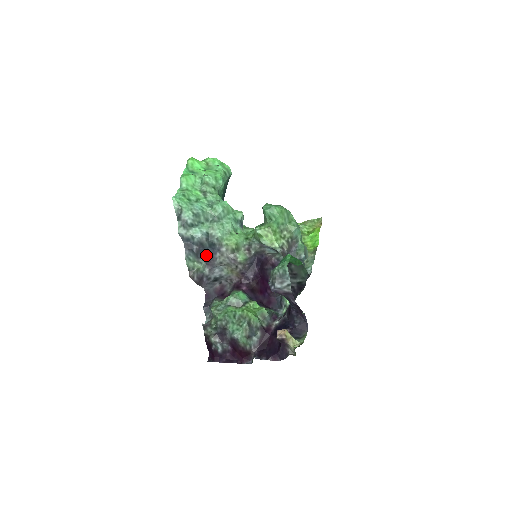
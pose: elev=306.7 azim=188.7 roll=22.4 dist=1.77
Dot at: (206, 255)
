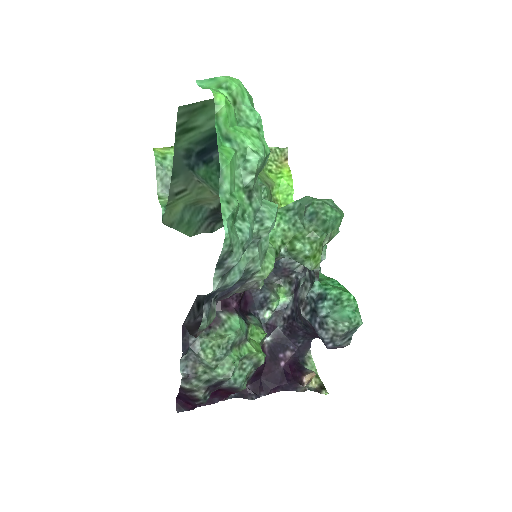
Dot at: occluded
